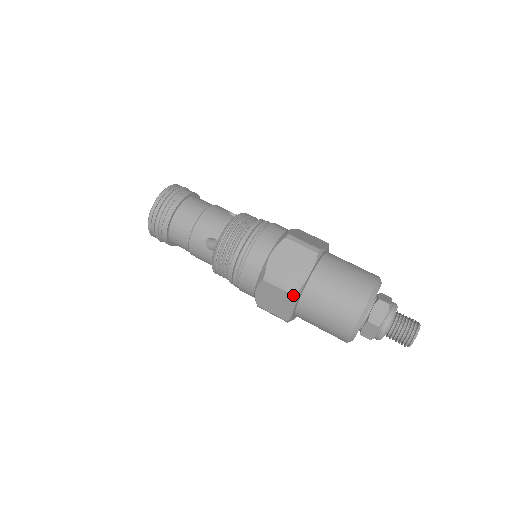
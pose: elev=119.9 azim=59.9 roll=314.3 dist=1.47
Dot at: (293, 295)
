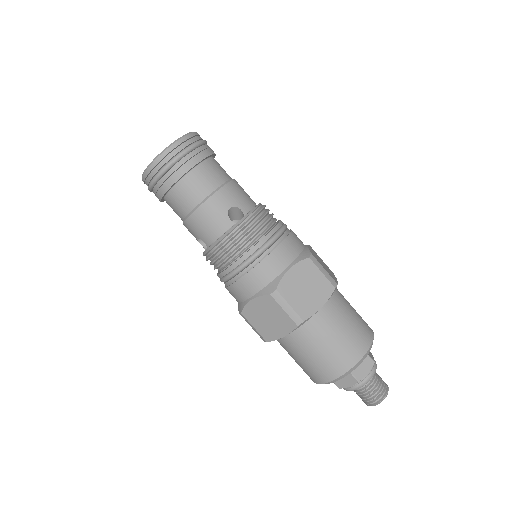
Dot at: (263, 340)
